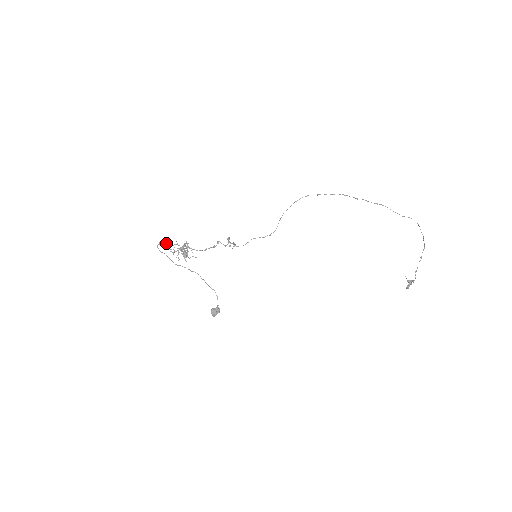
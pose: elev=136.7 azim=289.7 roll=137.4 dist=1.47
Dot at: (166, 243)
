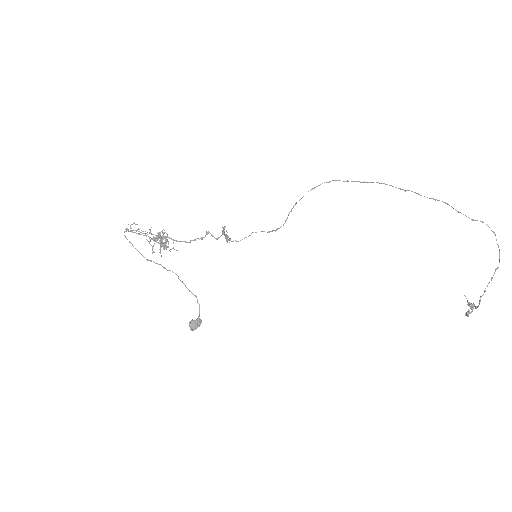
Dot at: (135, 230)
